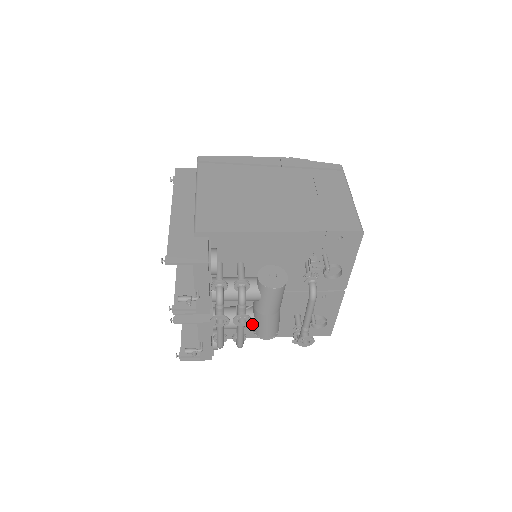
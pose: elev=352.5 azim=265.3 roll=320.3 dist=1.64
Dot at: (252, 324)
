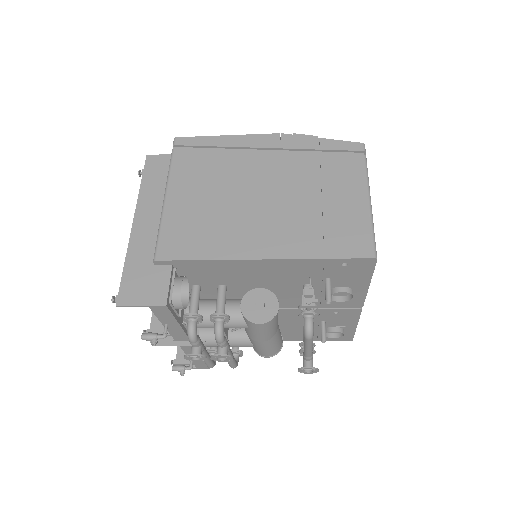
Dot at: (246, 344)
